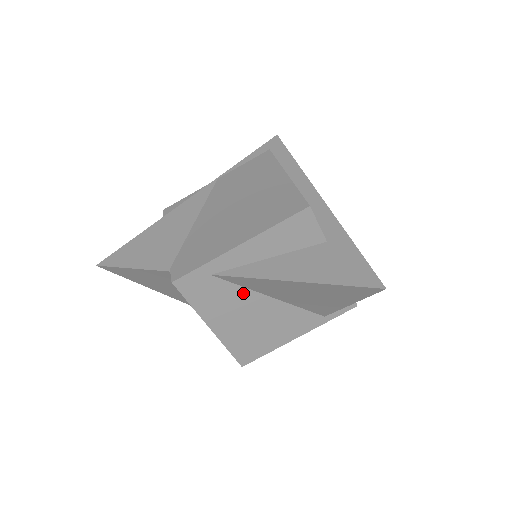
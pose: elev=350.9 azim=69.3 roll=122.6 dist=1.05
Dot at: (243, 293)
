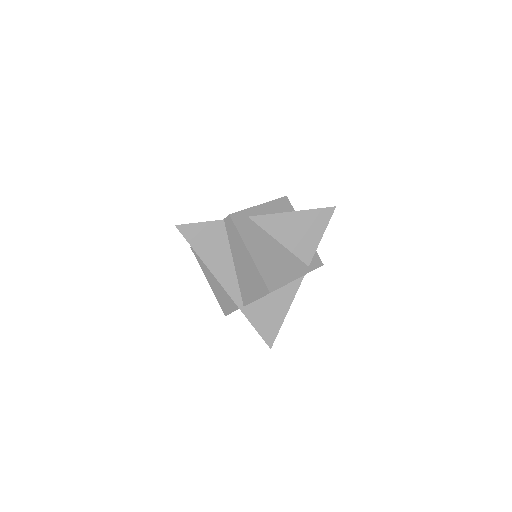
Dot at: (264, 234)
